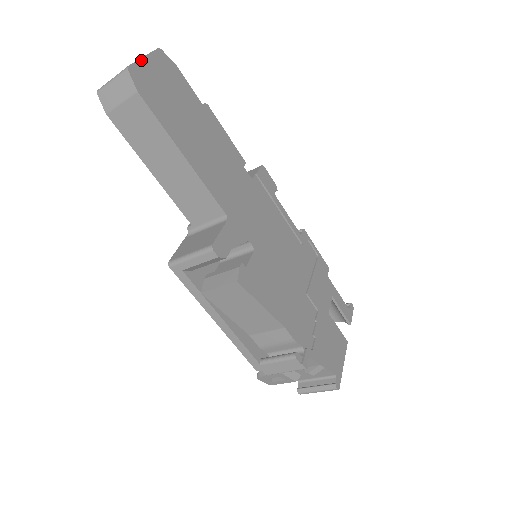
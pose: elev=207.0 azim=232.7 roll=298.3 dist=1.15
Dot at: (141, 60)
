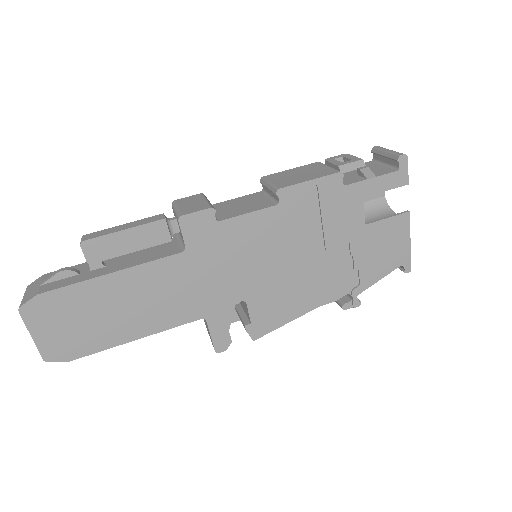
Dot at: (35, 342)
